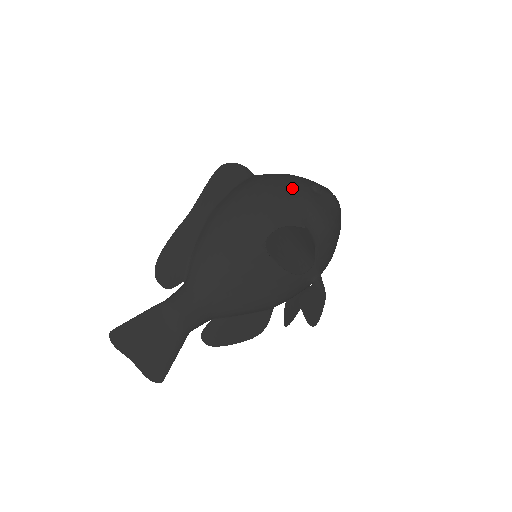
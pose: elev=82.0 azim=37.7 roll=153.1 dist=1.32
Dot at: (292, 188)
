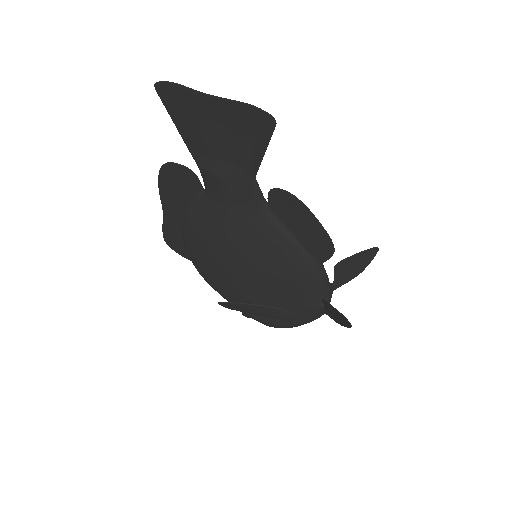
Dot at: occluded
